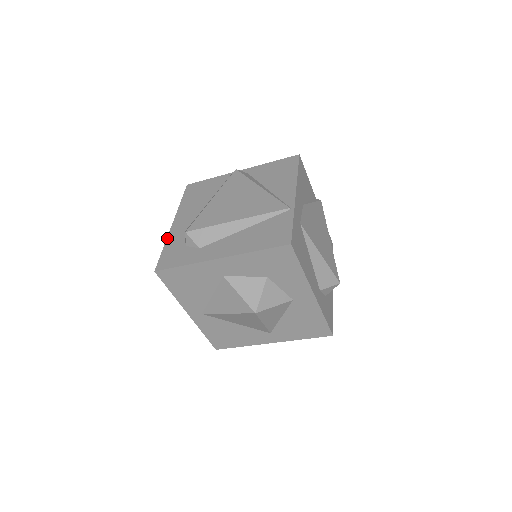
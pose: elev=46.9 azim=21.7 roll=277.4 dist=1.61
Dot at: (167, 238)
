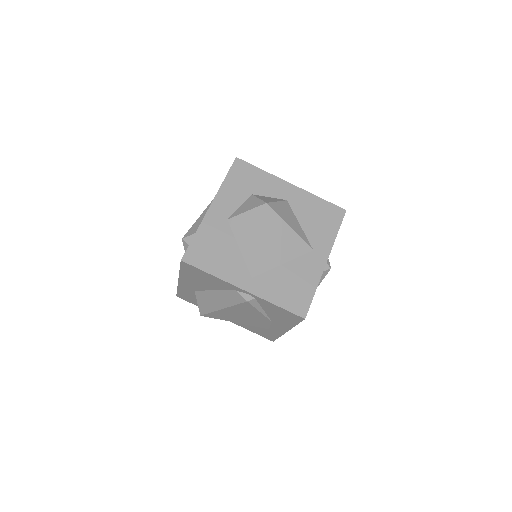
Dot at: (179, 274)
